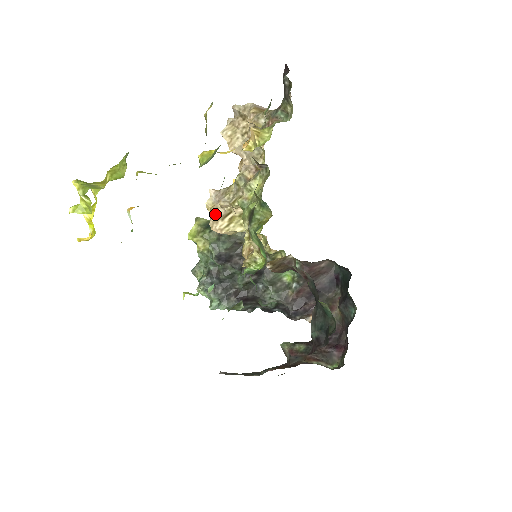
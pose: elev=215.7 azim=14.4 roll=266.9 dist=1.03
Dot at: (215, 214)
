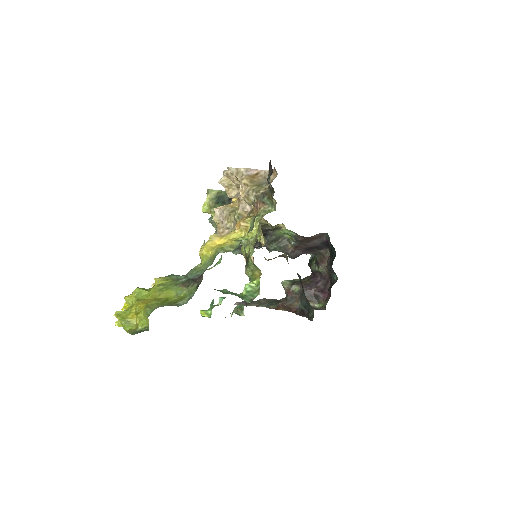
Dot at: (221, 231)
